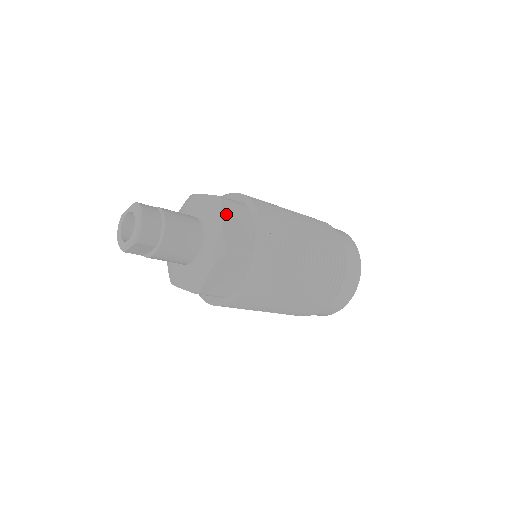
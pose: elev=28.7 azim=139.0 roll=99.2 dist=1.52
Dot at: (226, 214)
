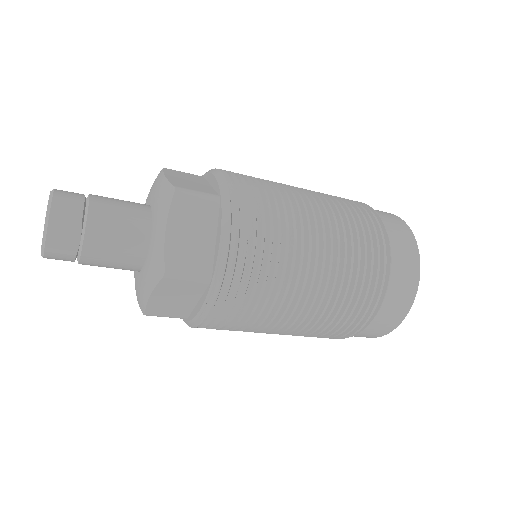
Dot at: (171, 174)
